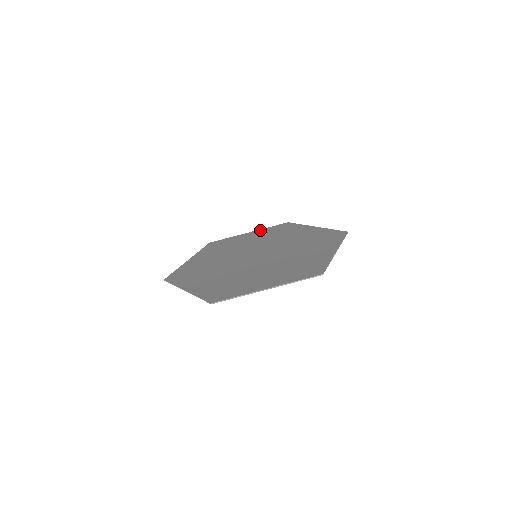
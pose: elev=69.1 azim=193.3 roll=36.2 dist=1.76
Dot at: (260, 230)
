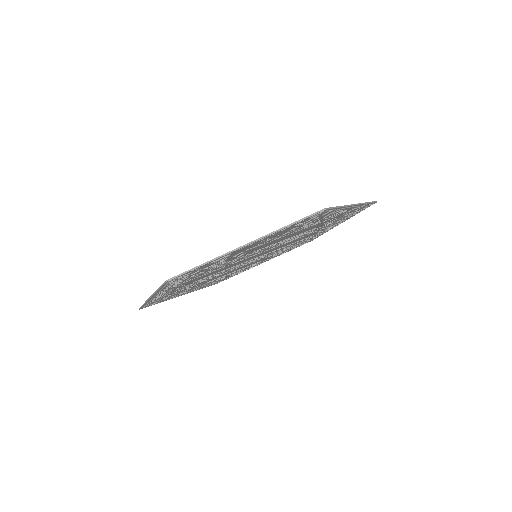
Dot at: occluded
